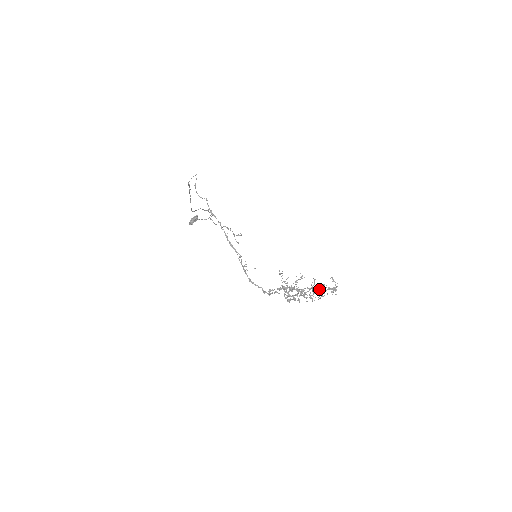
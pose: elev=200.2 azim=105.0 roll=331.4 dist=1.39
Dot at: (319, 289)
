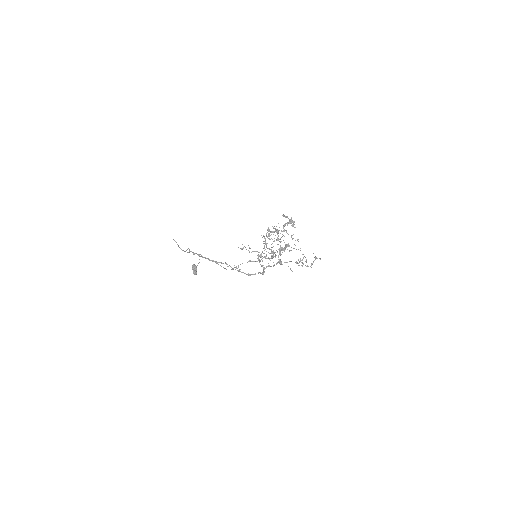
Dot at: occluded
